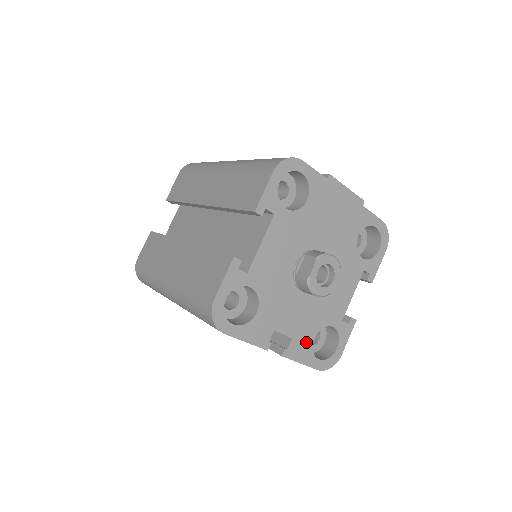
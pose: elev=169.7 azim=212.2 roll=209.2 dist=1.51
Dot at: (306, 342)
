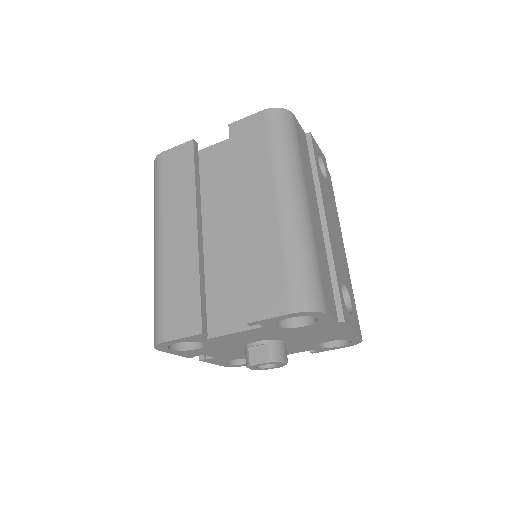
Dot at: (226, 360)
